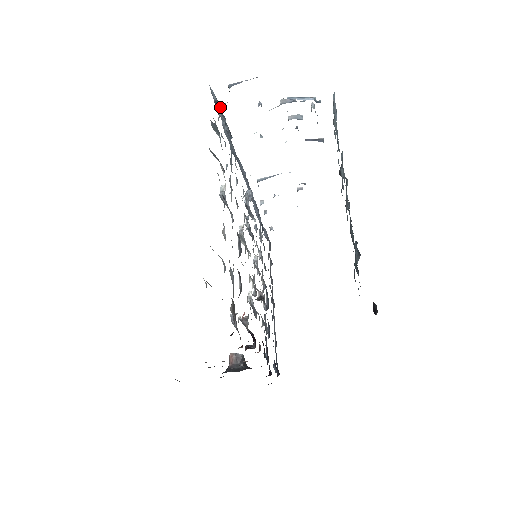
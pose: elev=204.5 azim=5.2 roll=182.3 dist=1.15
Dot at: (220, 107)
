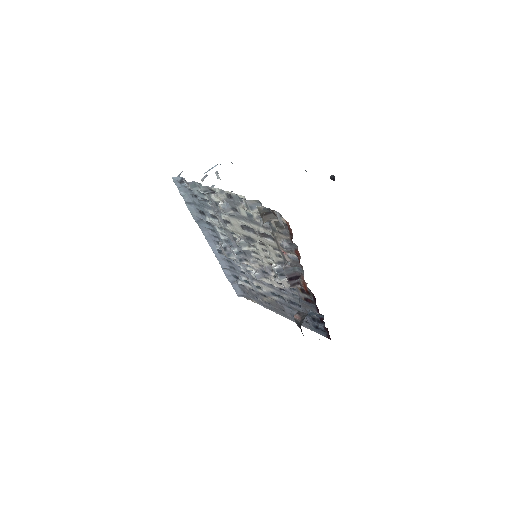
Dot at: (184, 182)
